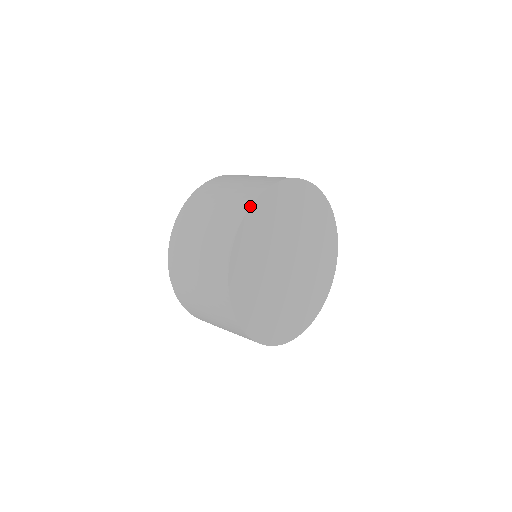
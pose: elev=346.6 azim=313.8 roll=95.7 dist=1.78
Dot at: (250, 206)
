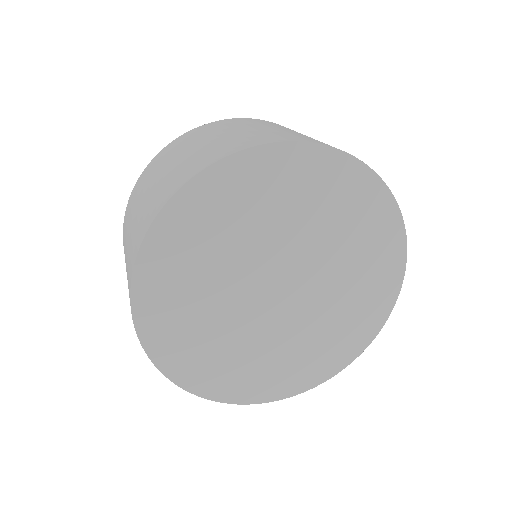
Dot at: (159, 210)
